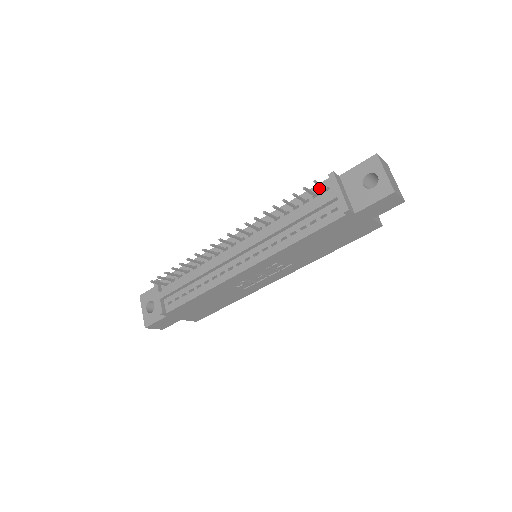
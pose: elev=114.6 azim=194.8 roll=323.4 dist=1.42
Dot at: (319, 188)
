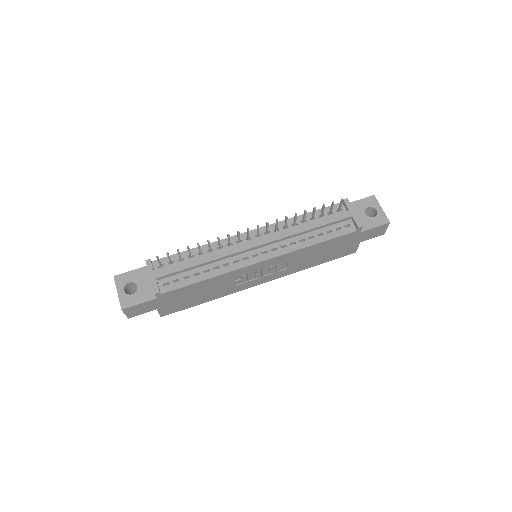
Dot at: (333, 208)
